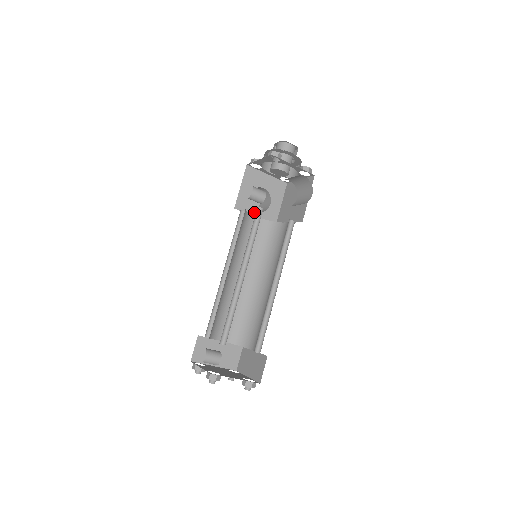
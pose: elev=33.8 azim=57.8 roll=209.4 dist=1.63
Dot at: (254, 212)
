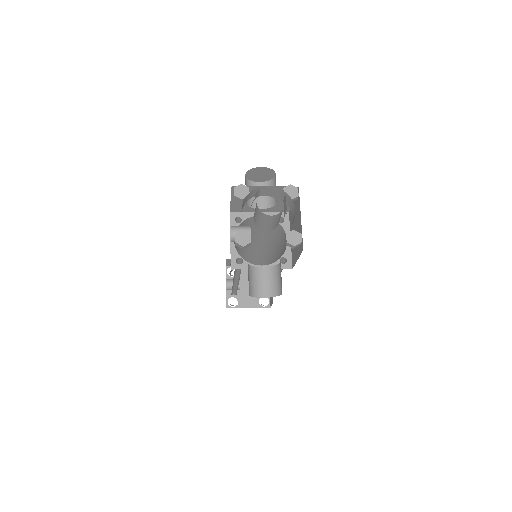
Dot at: occluded
